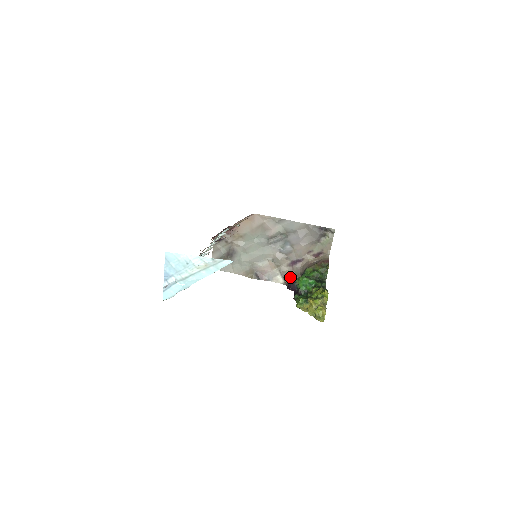
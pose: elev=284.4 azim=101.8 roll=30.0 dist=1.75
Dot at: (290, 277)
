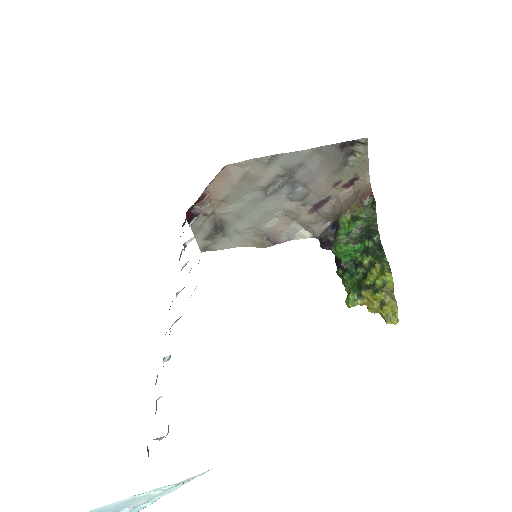
Dot at: (319, 226)
